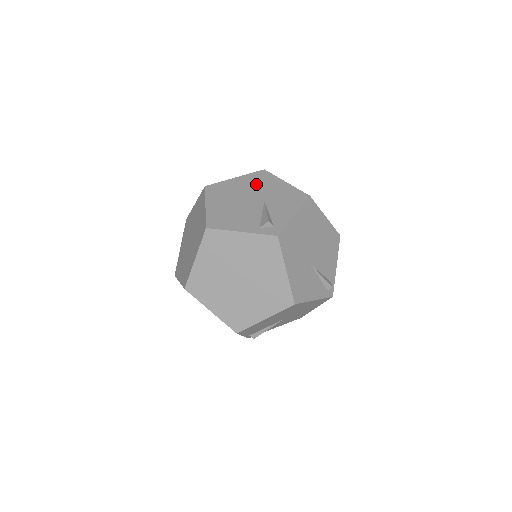
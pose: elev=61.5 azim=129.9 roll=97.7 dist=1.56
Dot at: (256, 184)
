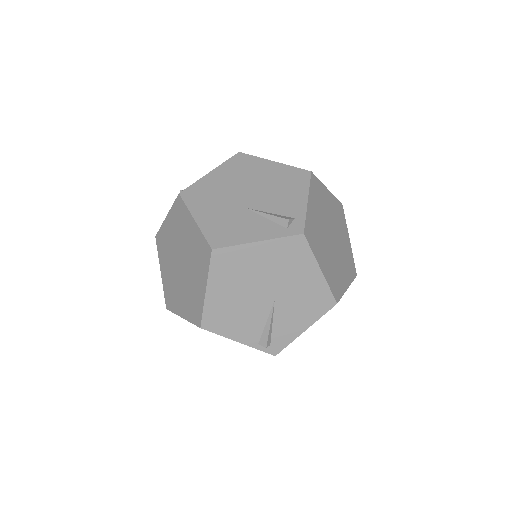
Dot at: occluded
